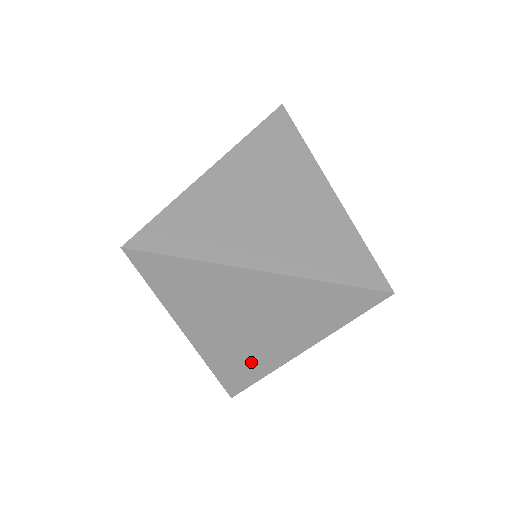
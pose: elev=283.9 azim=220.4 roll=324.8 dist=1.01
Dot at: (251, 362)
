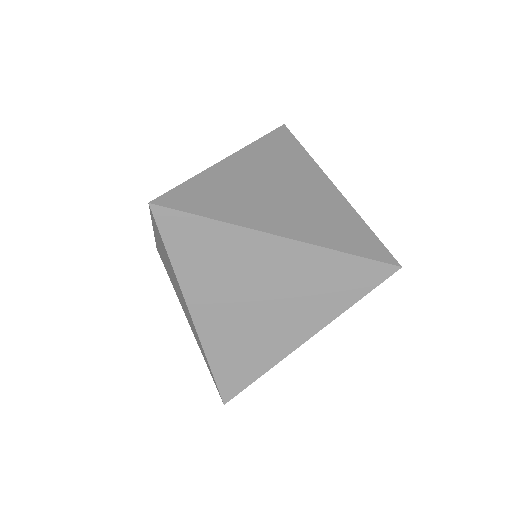
Dot at: occluded
